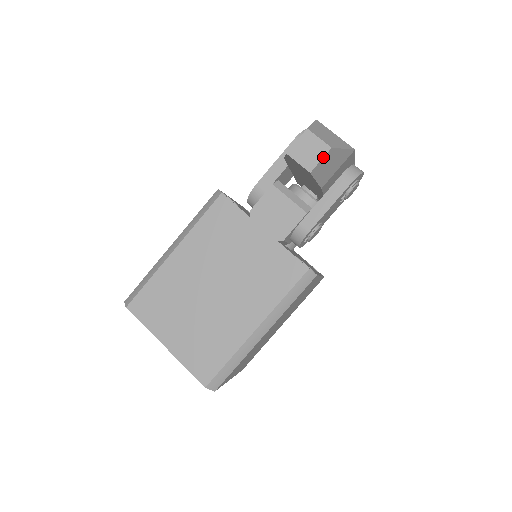
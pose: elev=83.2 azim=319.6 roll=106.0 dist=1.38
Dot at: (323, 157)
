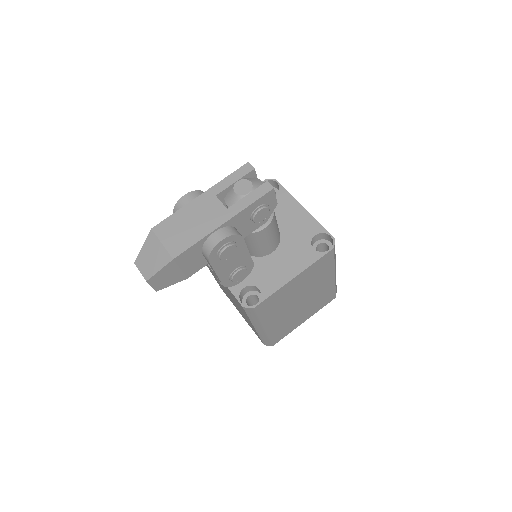
Dot at: (150, 285)
